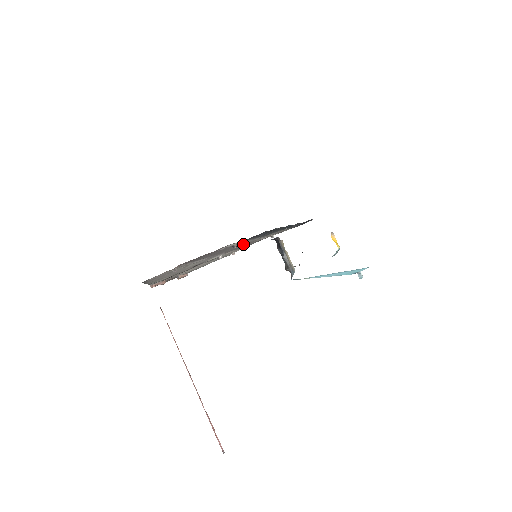
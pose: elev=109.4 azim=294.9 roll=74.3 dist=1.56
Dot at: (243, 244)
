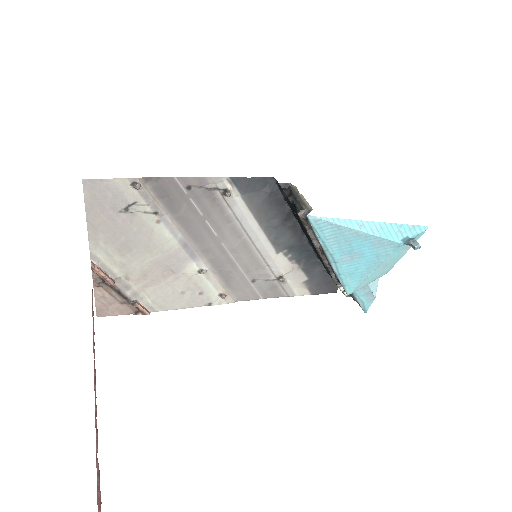
Dot at: (240, 252)
